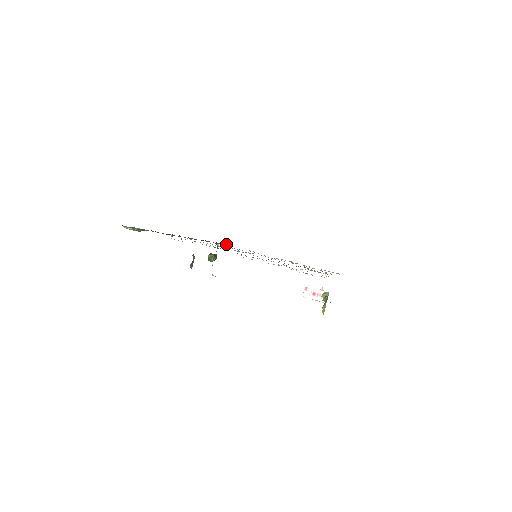
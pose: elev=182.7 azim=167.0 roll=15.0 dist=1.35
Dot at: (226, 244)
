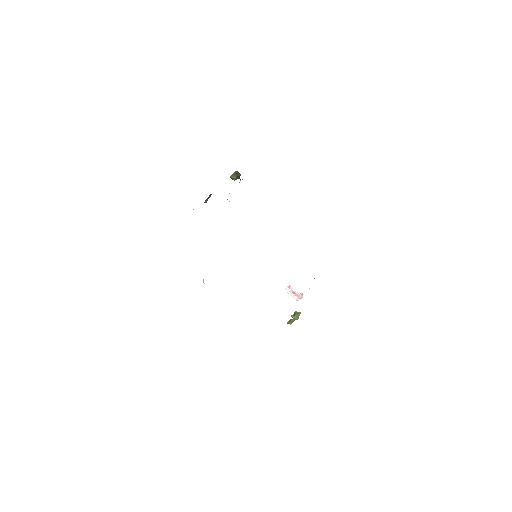
Dot at: occluded
